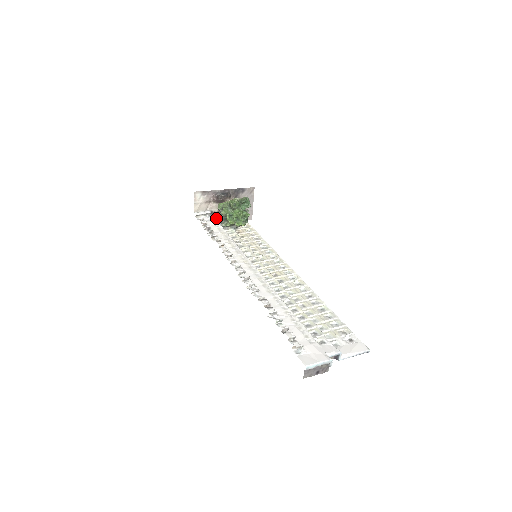
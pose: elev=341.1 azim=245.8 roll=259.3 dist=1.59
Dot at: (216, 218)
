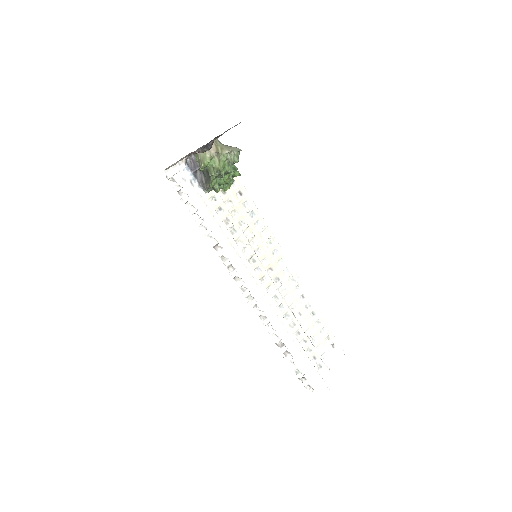
Dot at: (192, 171)
